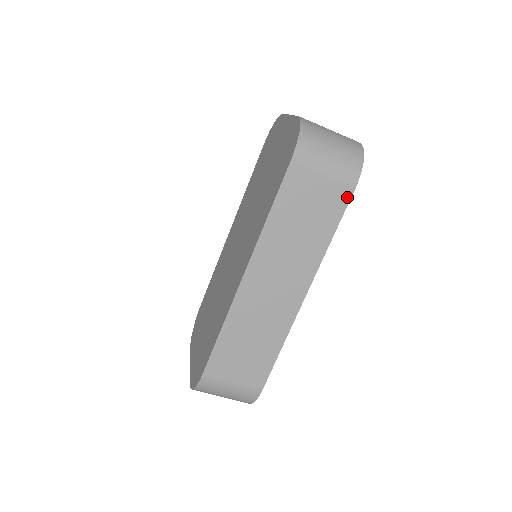
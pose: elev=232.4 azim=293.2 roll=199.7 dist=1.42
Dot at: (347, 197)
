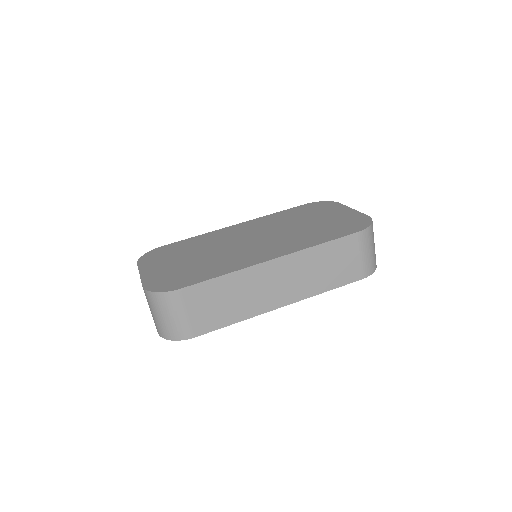
Dot at: (355, 279)
